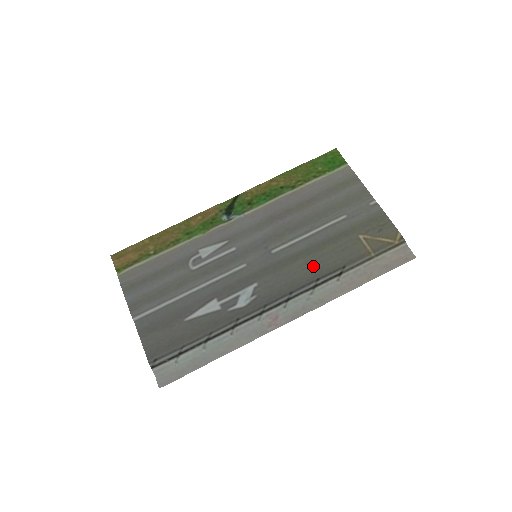
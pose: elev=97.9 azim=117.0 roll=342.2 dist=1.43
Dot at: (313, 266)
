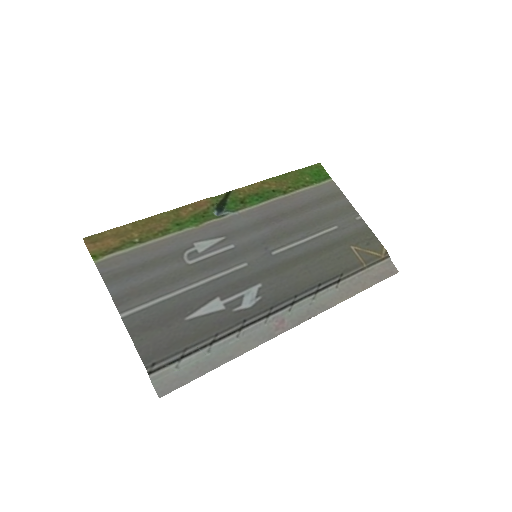
Dot at: (313, 271)
